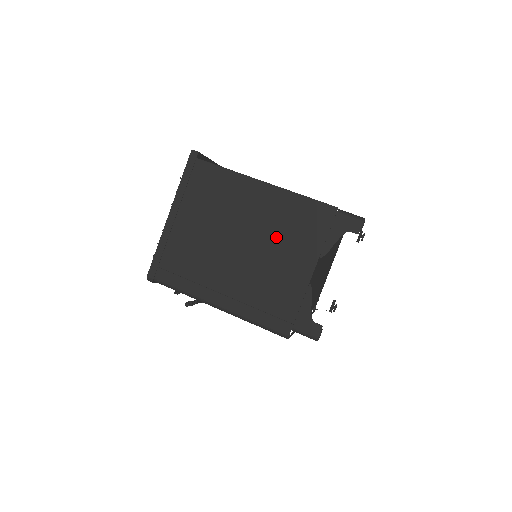
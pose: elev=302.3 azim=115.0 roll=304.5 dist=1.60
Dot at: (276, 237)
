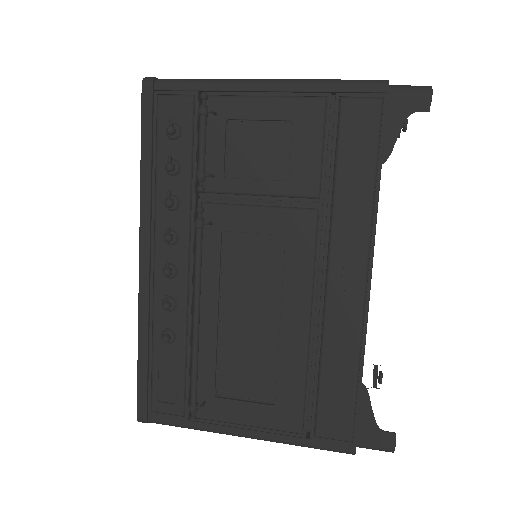
Dot at: occluded
